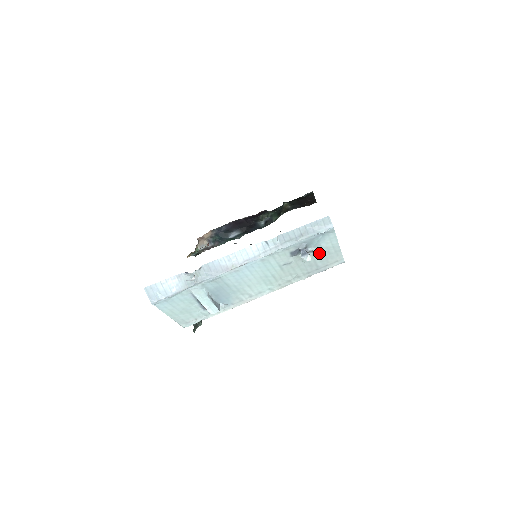
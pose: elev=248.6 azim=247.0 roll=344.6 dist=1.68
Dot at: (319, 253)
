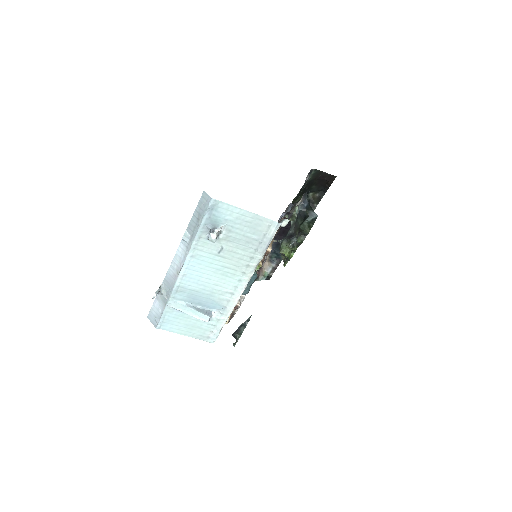
Dot at: (238, 227)
